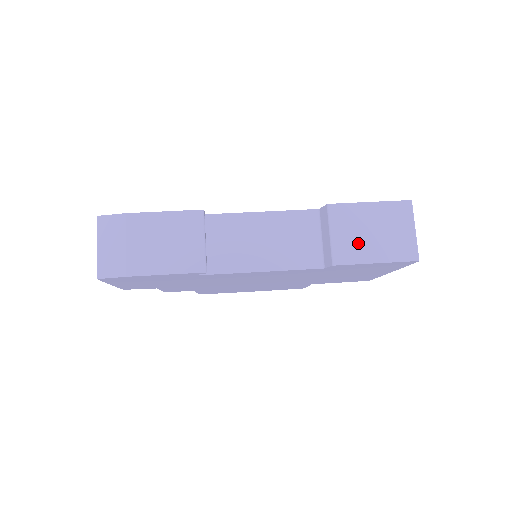
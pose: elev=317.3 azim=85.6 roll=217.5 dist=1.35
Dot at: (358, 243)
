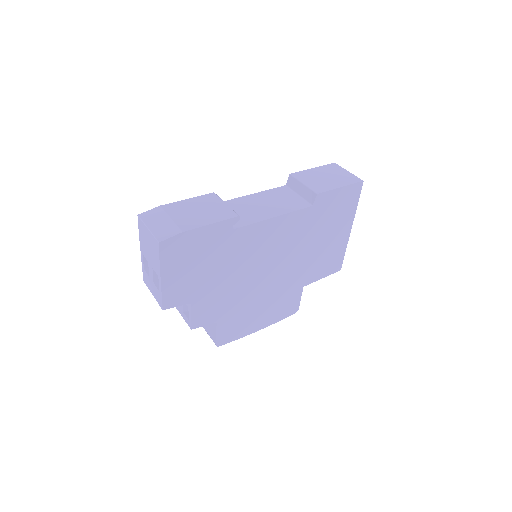
Dot at: (323, 183)
